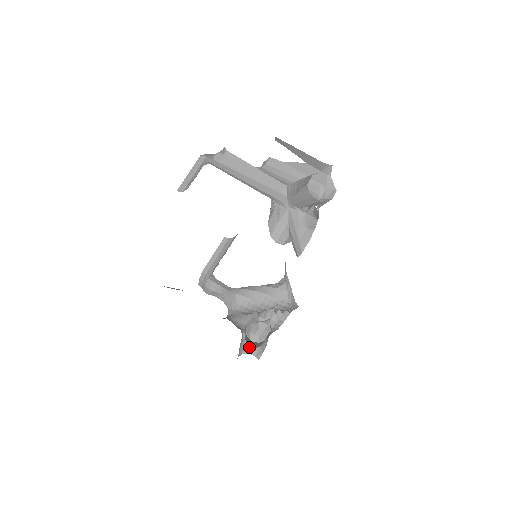
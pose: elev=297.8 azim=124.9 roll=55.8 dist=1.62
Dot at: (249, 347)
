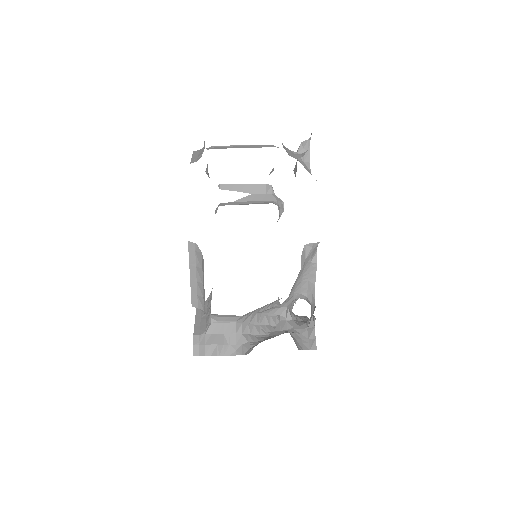
Dot at: (298, 344)
